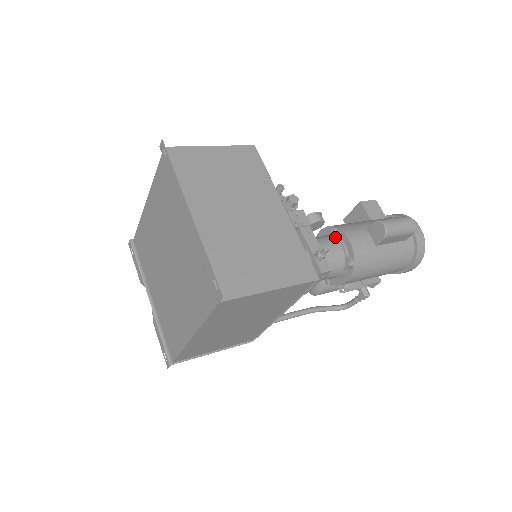
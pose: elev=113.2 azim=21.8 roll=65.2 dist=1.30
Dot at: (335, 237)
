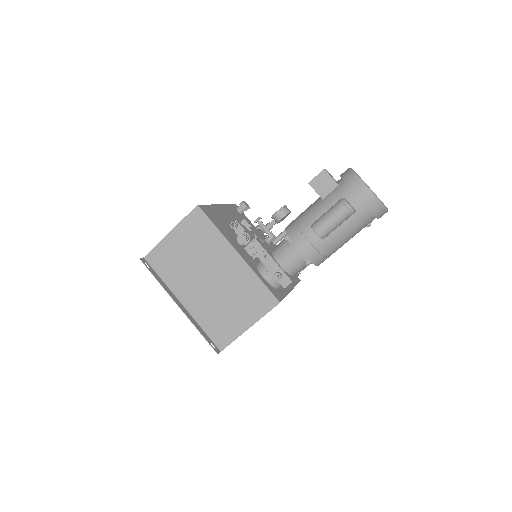
Dot at: (291, 243)
